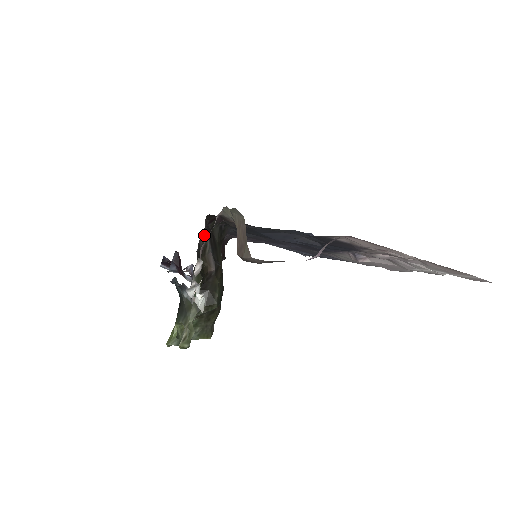
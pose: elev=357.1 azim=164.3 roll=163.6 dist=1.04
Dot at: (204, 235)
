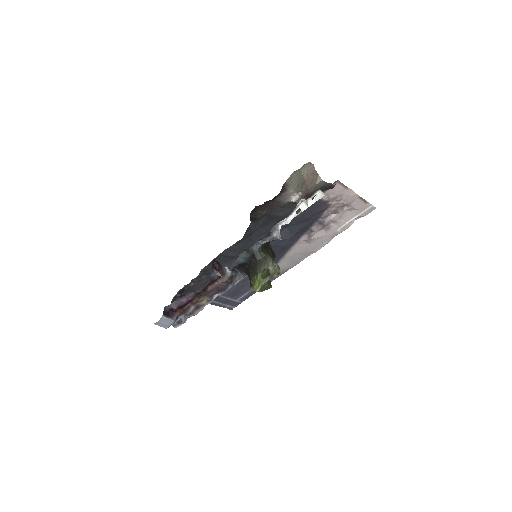
Dot at: occluded
